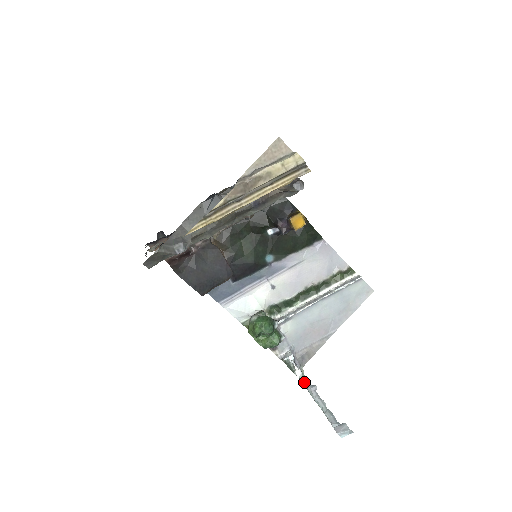
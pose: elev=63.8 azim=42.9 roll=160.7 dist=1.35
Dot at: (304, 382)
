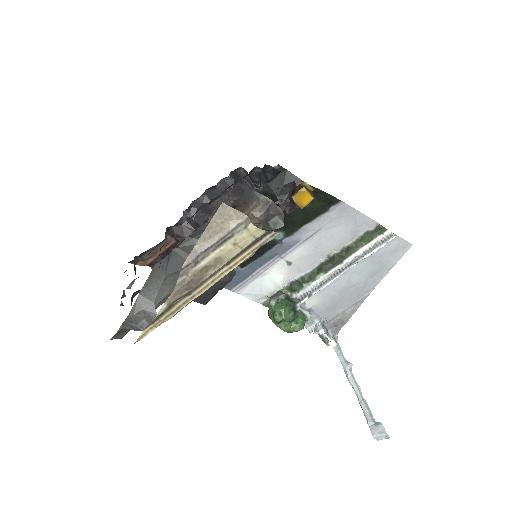
Dot at: (339, 356)
